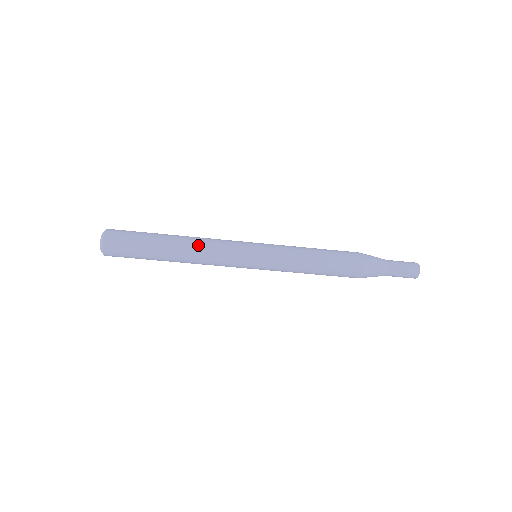
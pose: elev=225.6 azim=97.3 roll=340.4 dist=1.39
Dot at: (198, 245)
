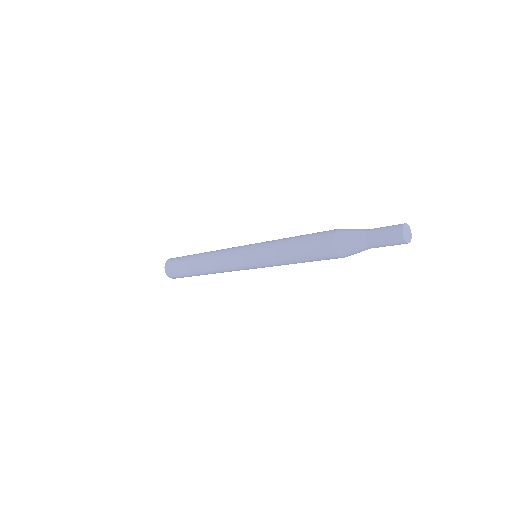
Dot at: (212, 255)
